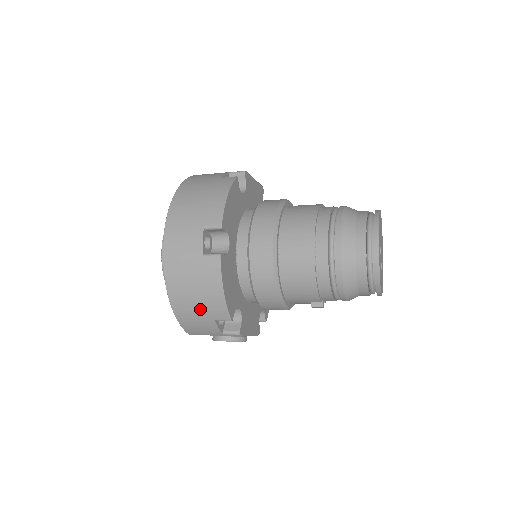
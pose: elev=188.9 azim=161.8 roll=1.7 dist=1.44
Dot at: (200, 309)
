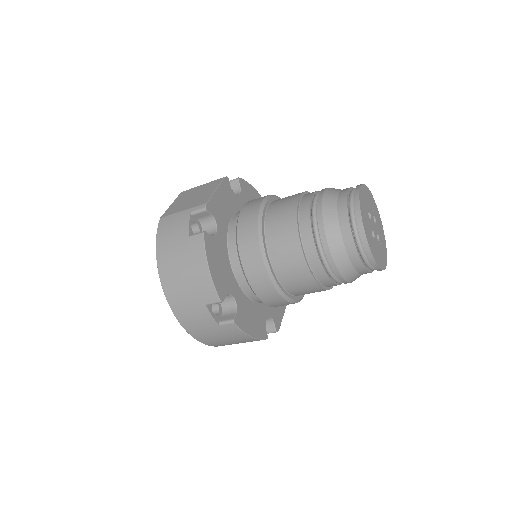
Dot at: (238, 343)
